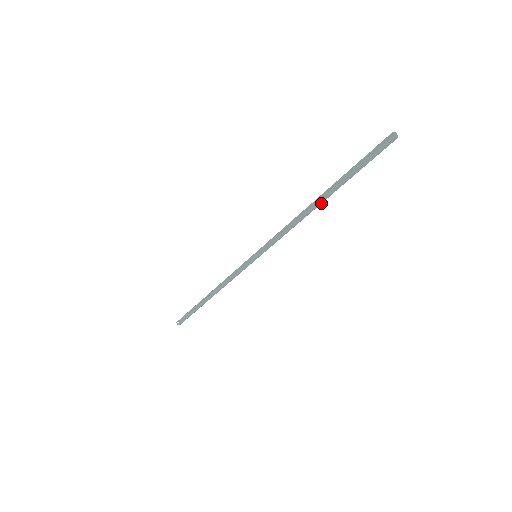
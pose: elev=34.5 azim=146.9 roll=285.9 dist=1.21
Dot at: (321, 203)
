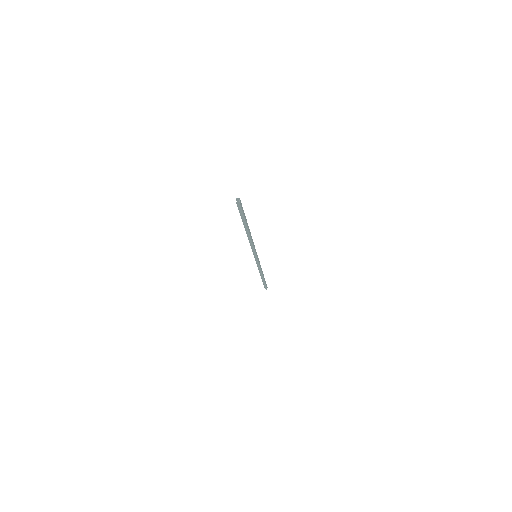
Dot at: (248, 232)
